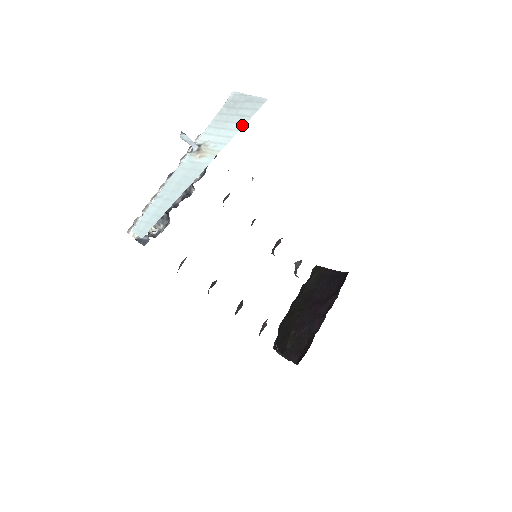
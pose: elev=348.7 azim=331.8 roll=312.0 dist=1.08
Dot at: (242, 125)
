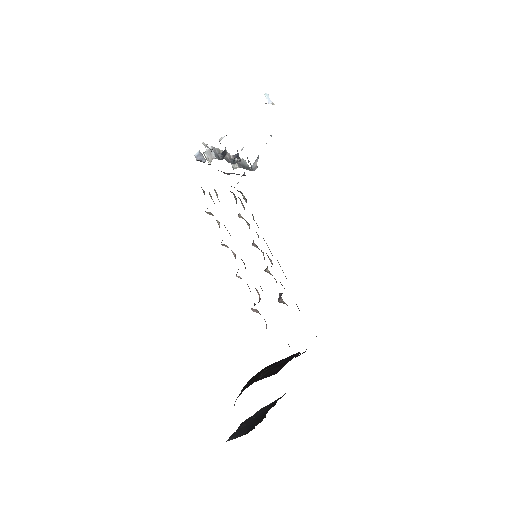
Dot at: occluded
